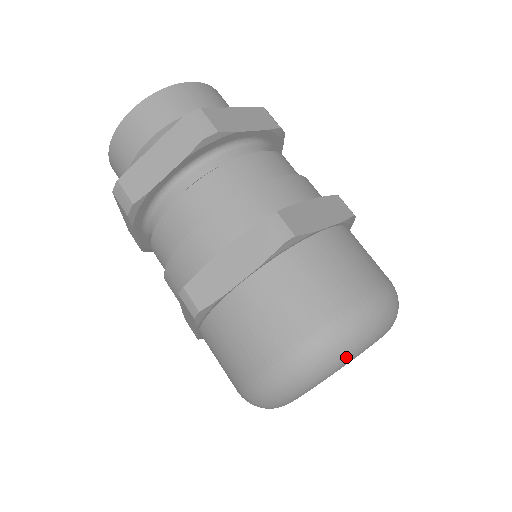
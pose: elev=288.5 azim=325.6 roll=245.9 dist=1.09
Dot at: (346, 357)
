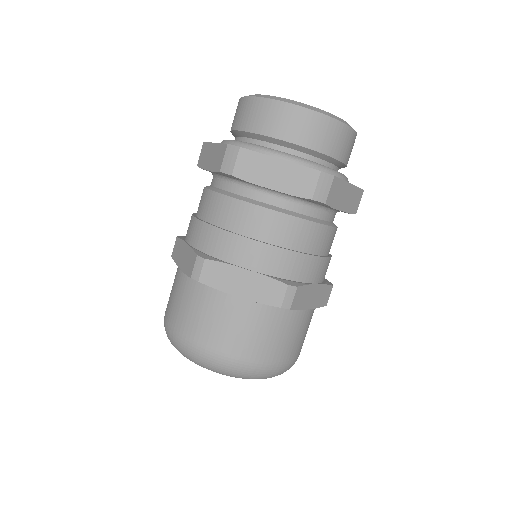
Dot at: occluded
